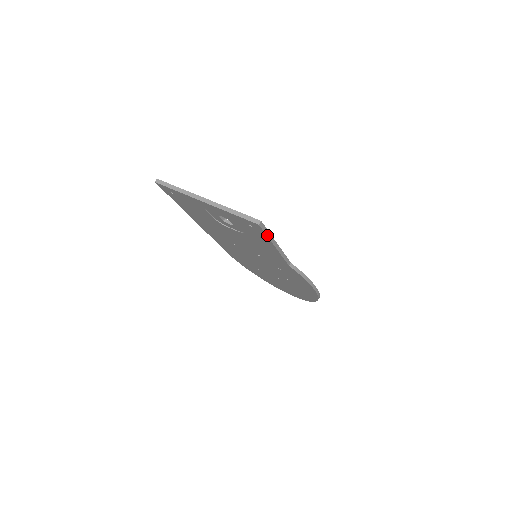
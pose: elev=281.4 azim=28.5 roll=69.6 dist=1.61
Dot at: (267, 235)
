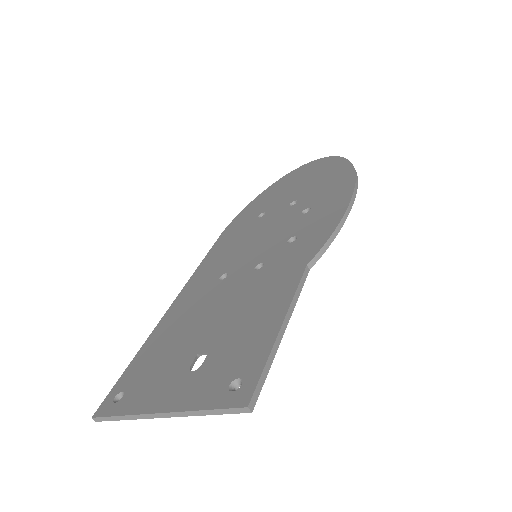
Dot at: (267, 370)
